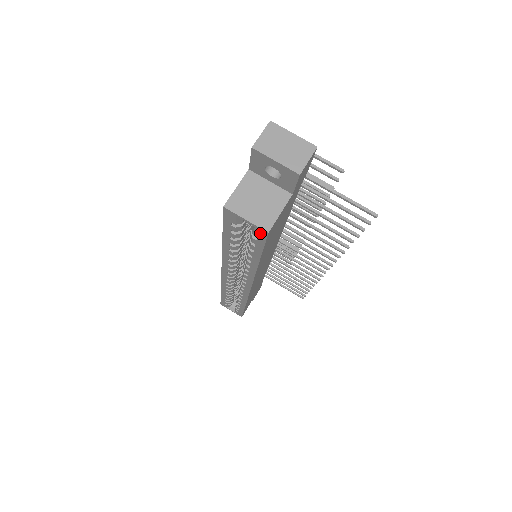
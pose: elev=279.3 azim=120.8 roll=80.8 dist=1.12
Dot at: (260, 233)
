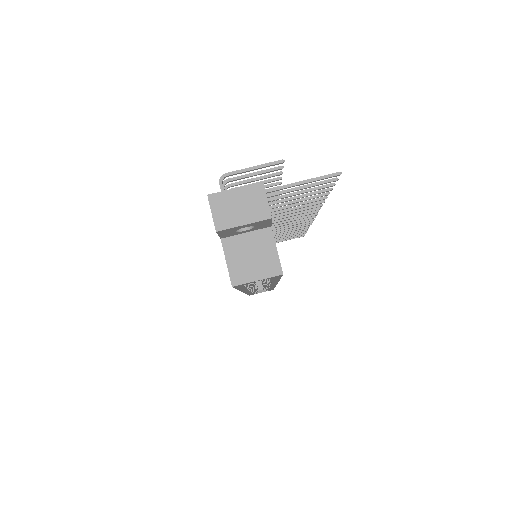
Dot at: (275, 277)
